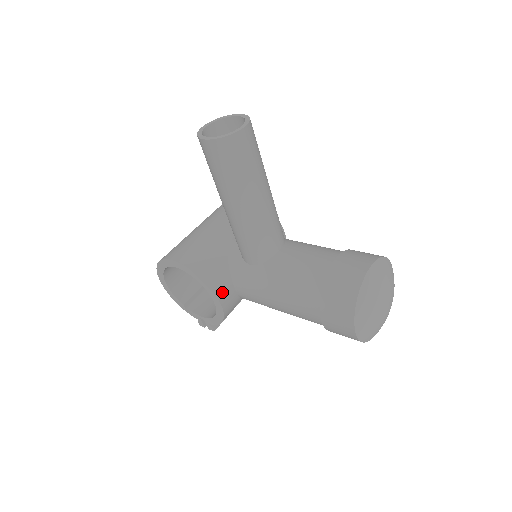
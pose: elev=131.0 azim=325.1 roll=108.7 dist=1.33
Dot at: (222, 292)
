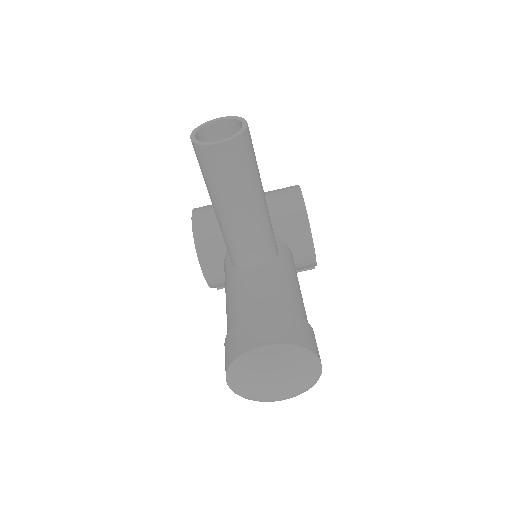
Dot at: (209, 267)
